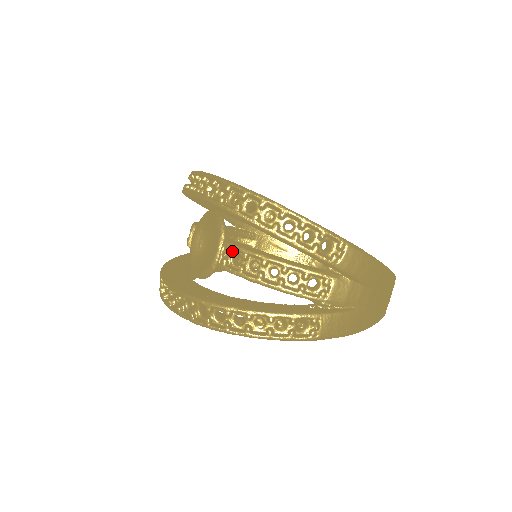
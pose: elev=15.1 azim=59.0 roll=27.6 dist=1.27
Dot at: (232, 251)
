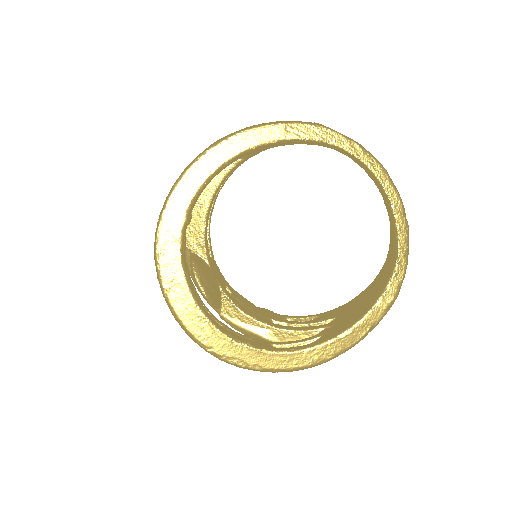
Dot at: occluded
